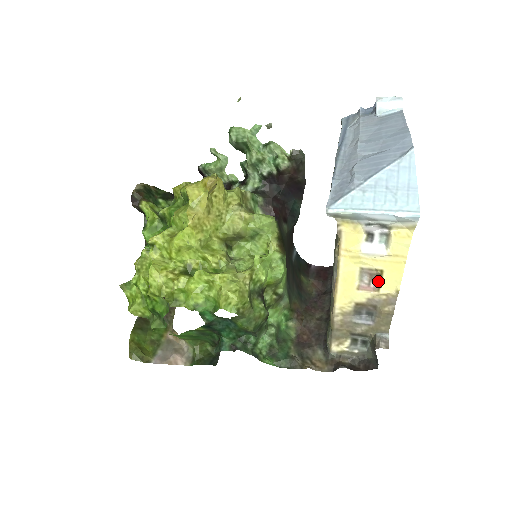
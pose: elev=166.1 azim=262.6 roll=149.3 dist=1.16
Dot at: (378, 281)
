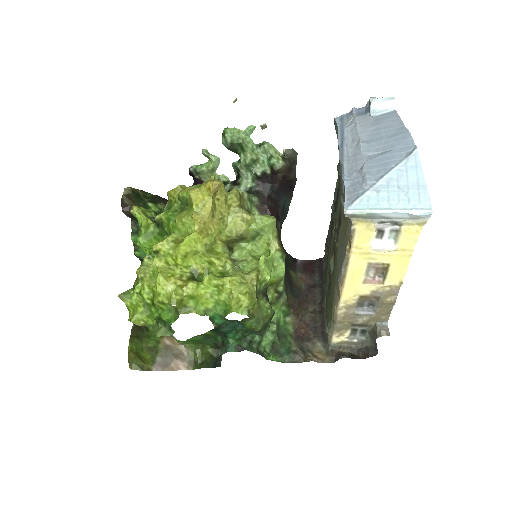
Dot at: (383, 274)
